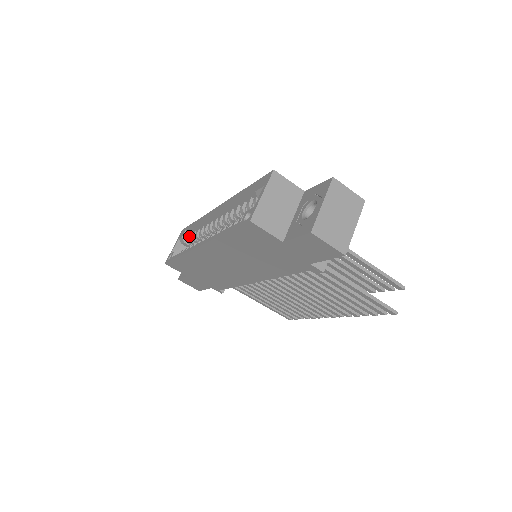
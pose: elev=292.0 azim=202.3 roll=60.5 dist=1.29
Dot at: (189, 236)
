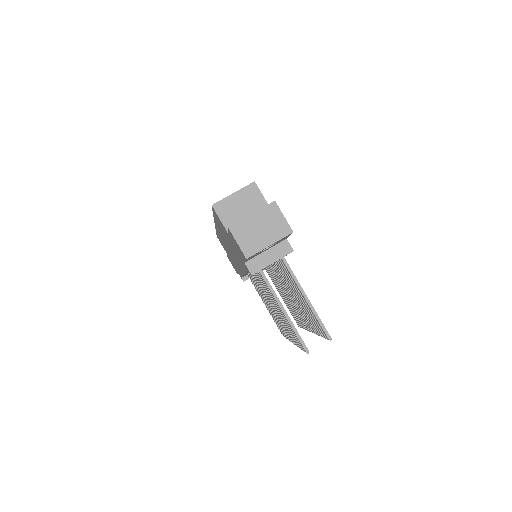
Dot at: occluded
